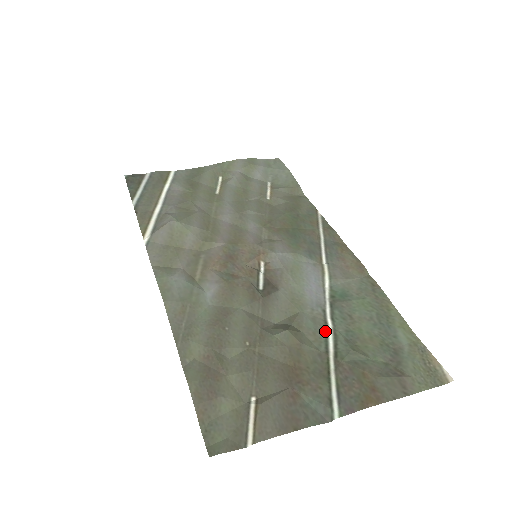
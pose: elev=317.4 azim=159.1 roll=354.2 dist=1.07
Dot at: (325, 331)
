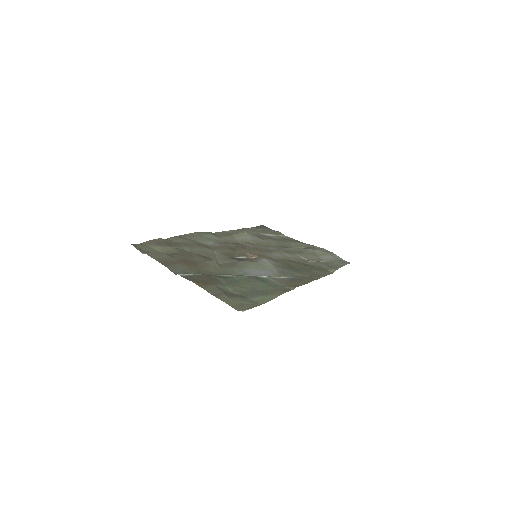
Dot at: (229, 274)
